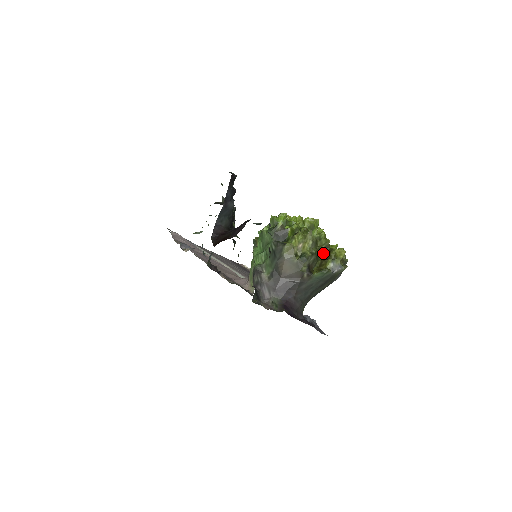
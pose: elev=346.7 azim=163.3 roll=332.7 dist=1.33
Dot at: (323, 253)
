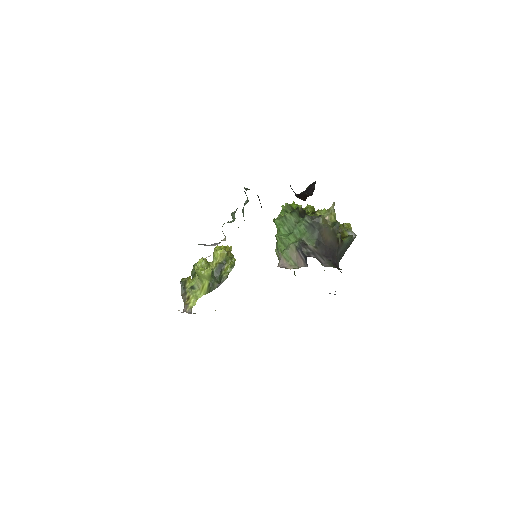
Dot at: occluded
